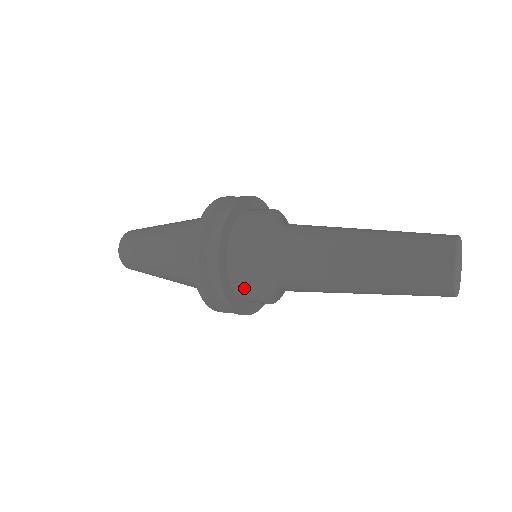
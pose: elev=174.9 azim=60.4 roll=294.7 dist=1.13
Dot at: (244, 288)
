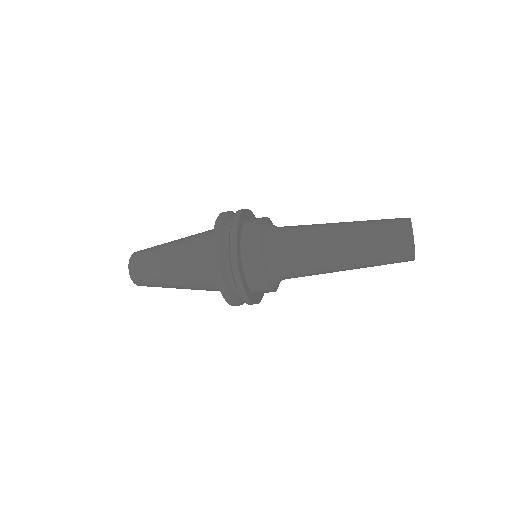
Dot at: (257, 281)
